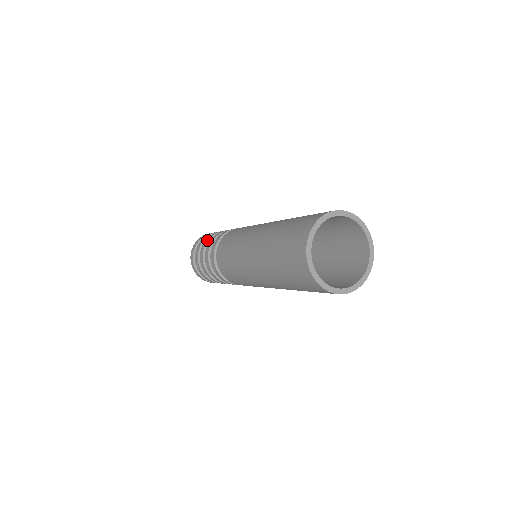
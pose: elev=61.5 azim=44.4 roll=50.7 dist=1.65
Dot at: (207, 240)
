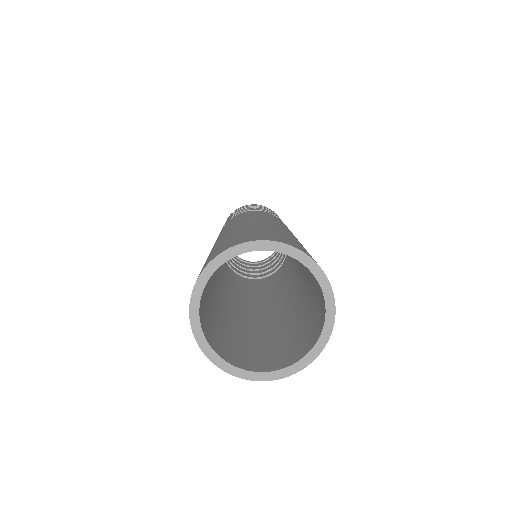
Dot at: occluded
